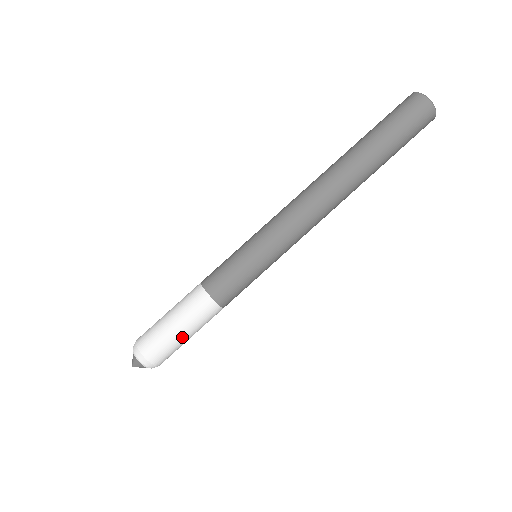
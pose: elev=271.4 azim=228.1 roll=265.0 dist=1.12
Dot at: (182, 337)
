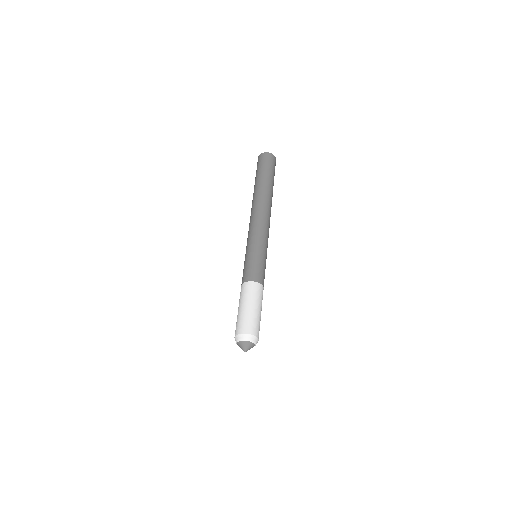
Dot at: (249, 309)
